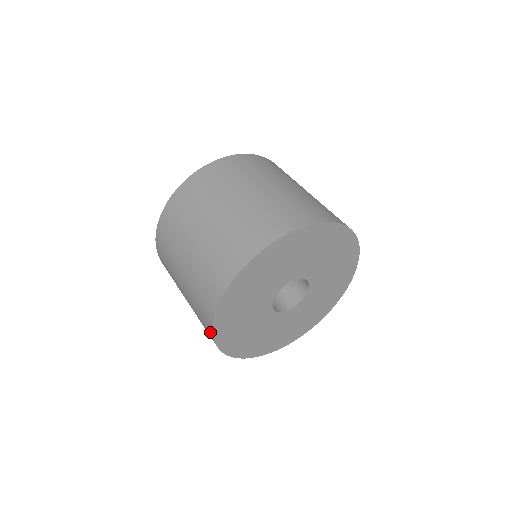
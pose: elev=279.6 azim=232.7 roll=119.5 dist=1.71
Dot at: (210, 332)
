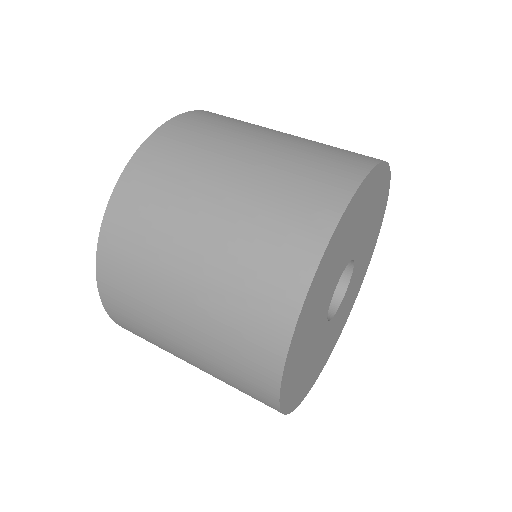
Dot at: occluded
